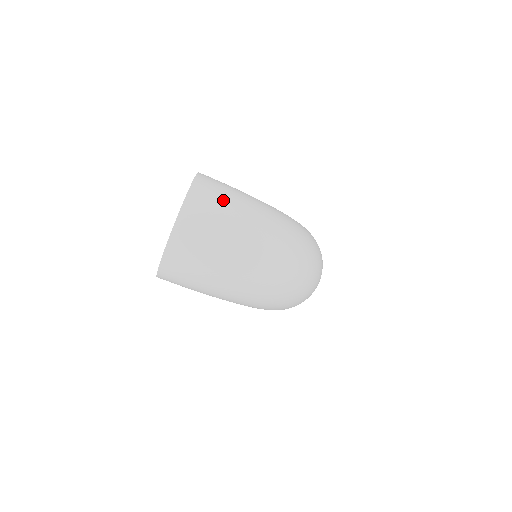
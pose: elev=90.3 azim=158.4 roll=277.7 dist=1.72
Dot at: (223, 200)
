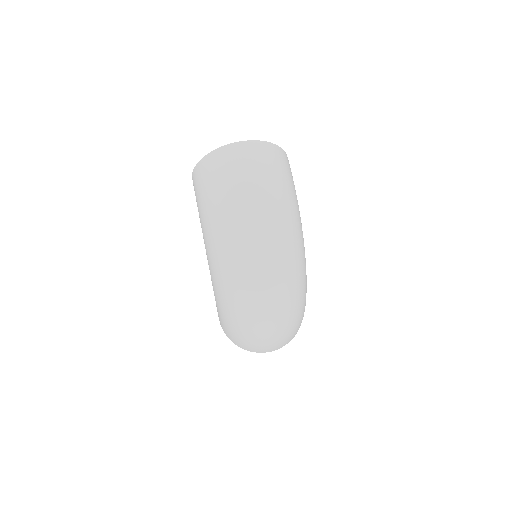
Dot at: (280, 170)
